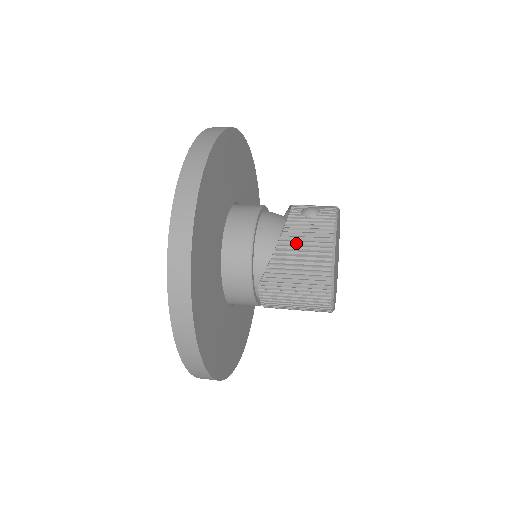
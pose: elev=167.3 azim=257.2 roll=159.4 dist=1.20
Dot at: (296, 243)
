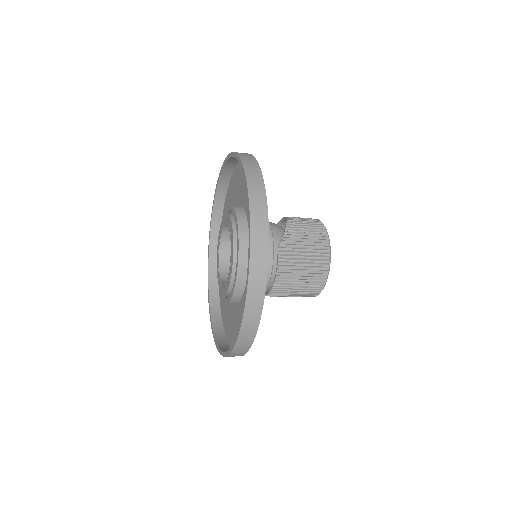
Dot at: (299, 222)
